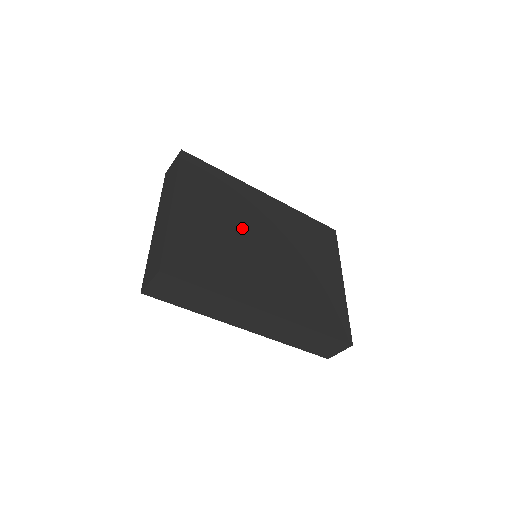
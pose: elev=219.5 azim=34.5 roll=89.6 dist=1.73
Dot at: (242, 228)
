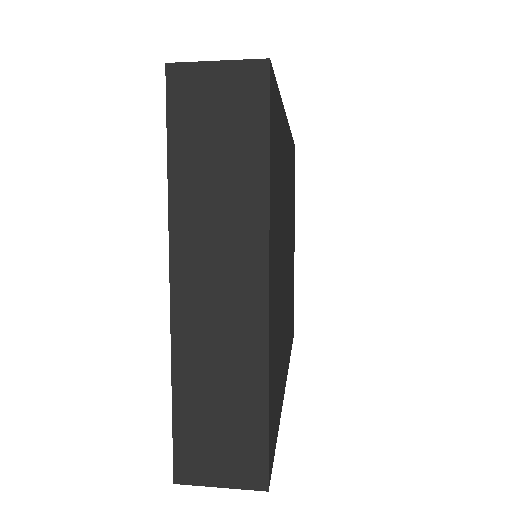
Dot at: occluded
